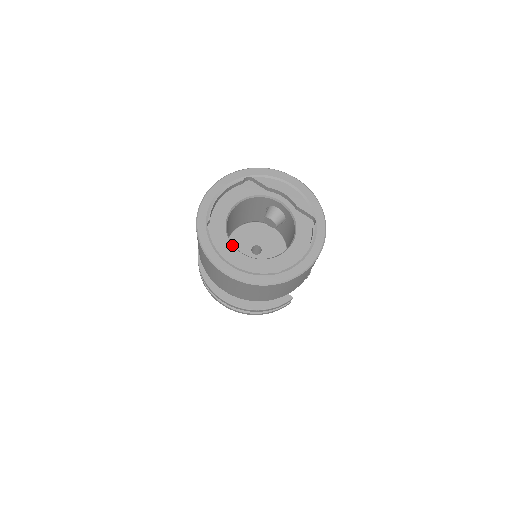
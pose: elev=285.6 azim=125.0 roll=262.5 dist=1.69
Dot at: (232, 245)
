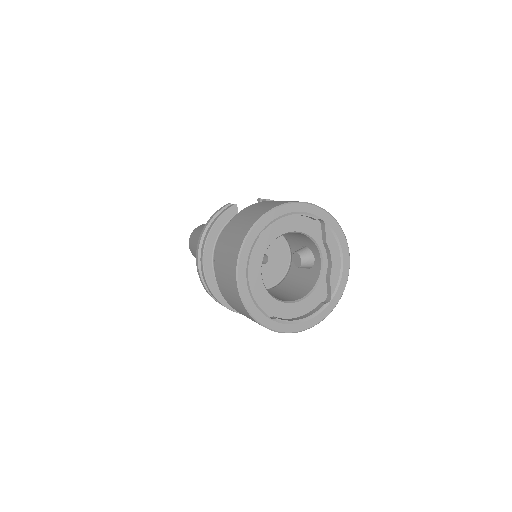
Dot at: occluded
